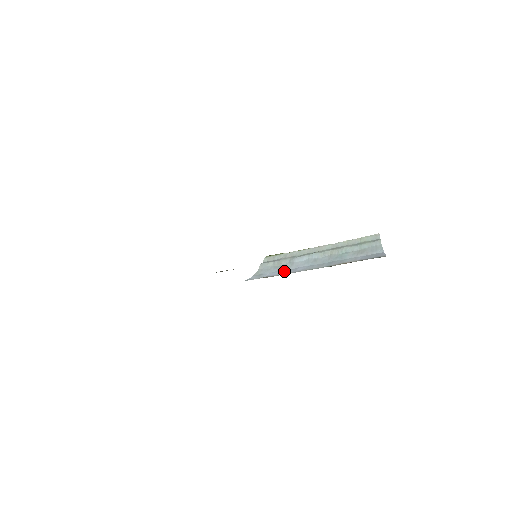
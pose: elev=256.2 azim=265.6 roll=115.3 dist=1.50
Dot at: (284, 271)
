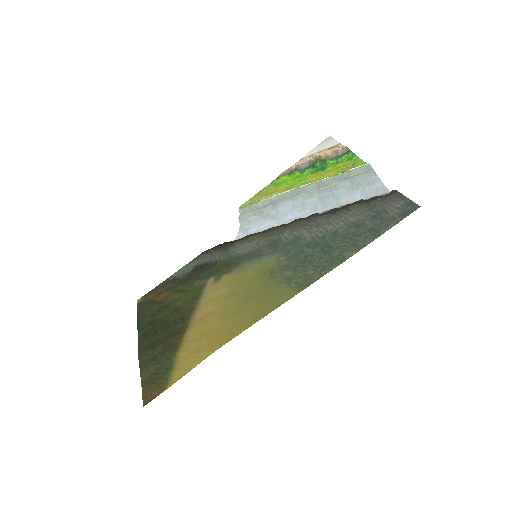
Dot at: (273, 222)
